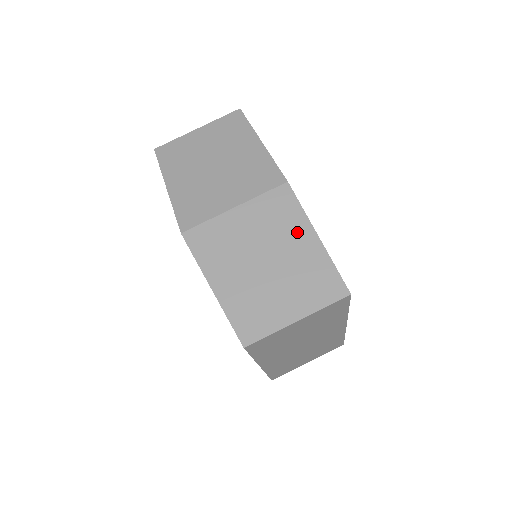
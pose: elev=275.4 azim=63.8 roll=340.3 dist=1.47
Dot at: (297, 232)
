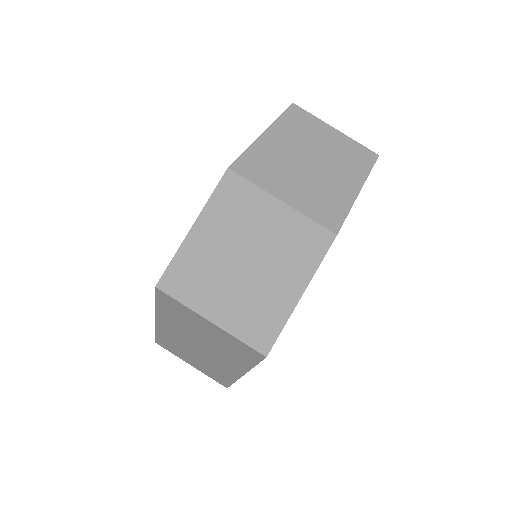
Dot at: (295, 272)
